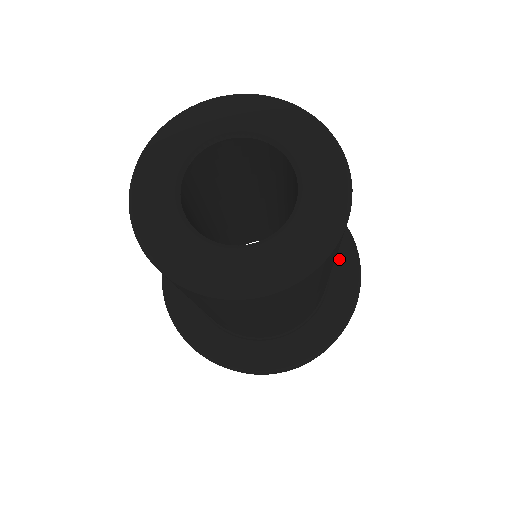
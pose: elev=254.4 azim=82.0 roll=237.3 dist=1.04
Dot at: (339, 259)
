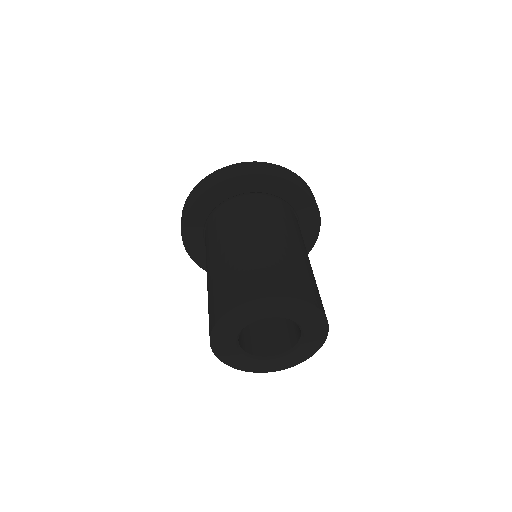
Dot at: (304, 240)
